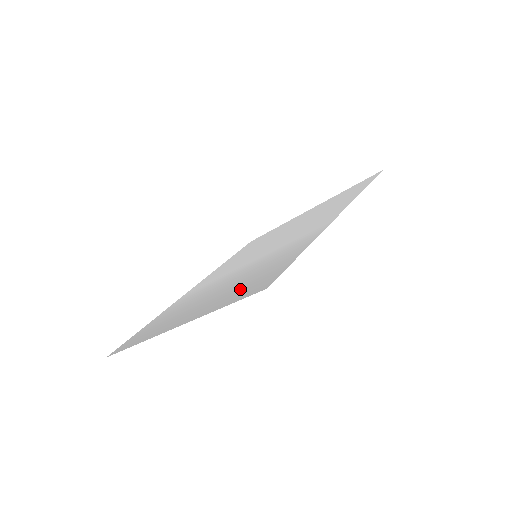
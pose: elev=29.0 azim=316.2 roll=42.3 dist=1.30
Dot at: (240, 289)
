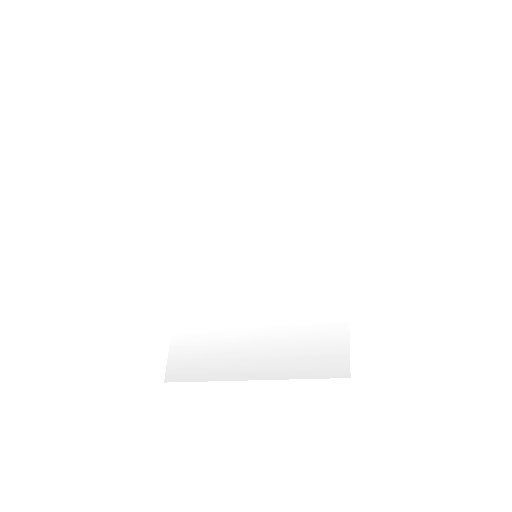
Dot at: (303, 349)
